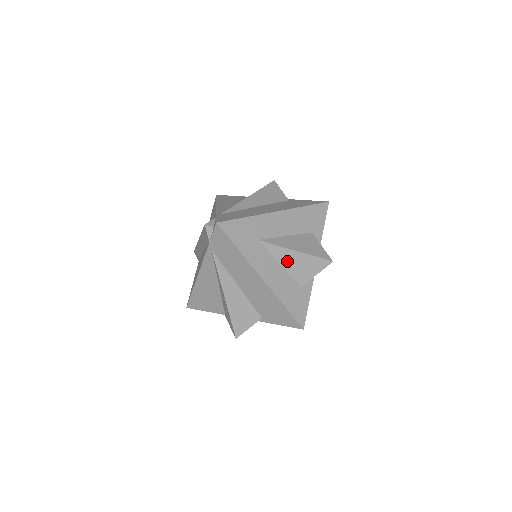
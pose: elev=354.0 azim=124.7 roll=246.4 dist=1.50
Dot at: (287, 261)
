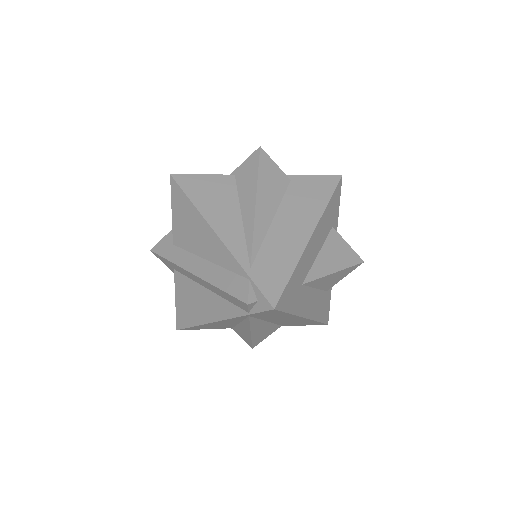
Dot at: (323, 283)
